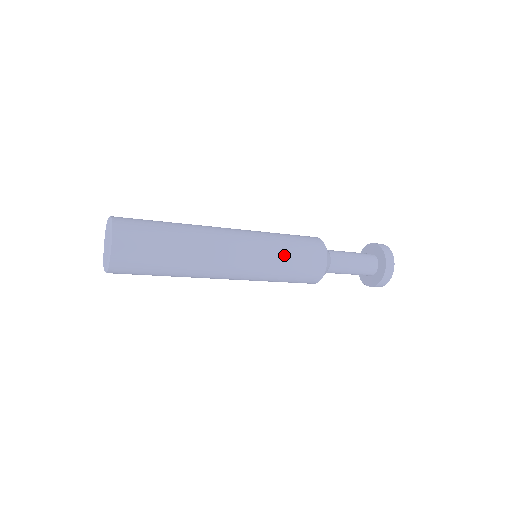
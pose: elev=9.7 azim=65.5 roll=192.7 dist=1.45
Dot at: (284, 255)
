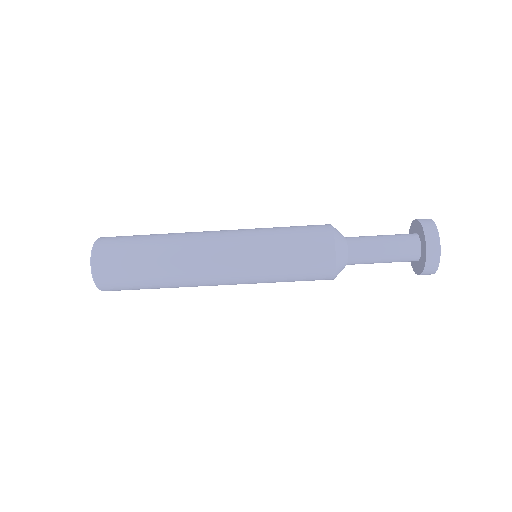
Dot at: (275, 231)
